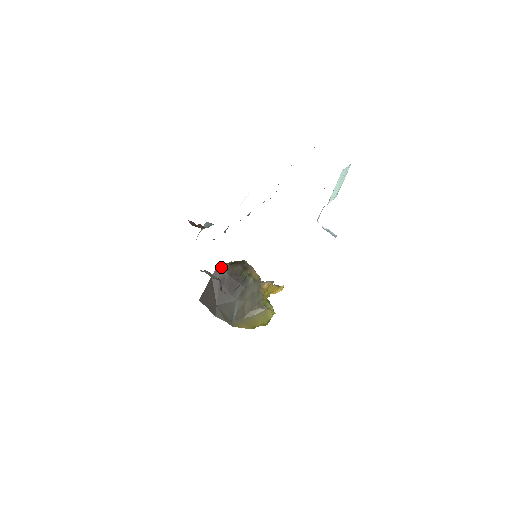
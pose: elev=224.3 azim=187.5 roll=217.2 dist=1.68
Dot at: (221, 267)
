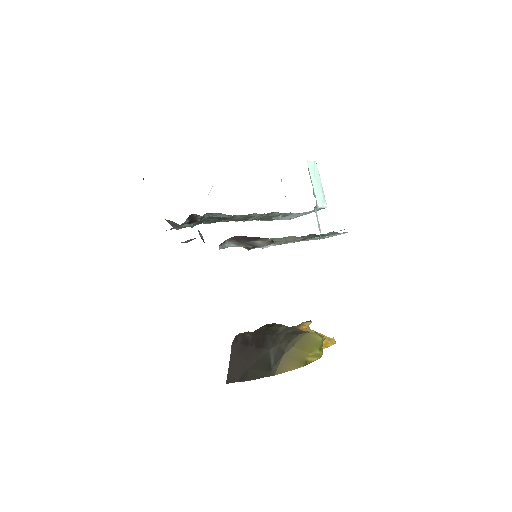
Dot at: (241, 334)
